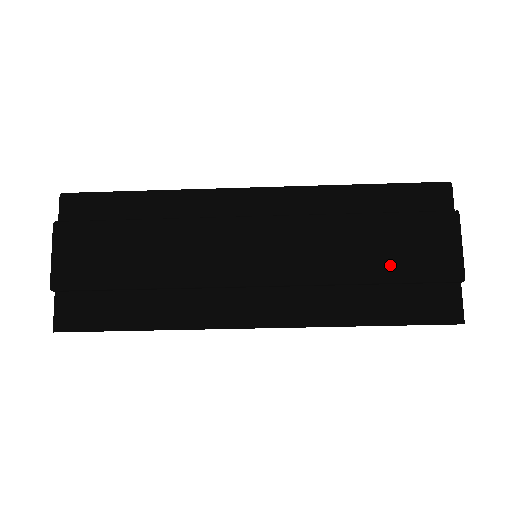
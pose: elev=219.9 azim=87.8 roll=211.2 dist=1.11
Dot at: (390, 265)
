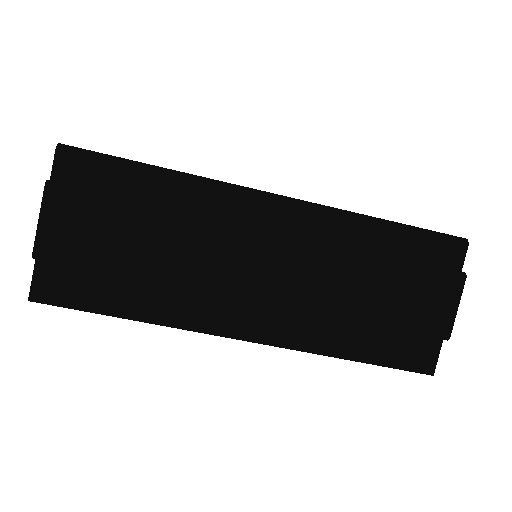
Dot at: (388, 312)
